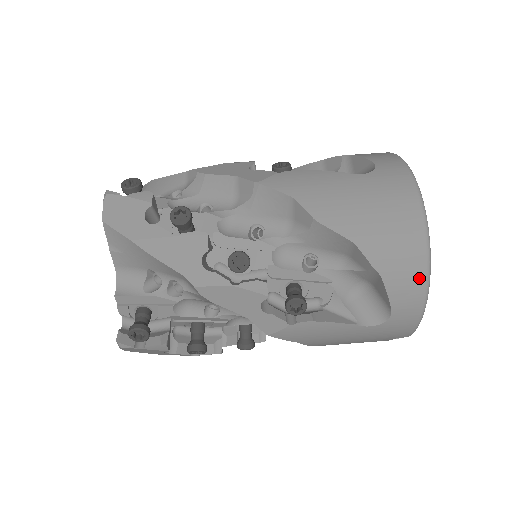
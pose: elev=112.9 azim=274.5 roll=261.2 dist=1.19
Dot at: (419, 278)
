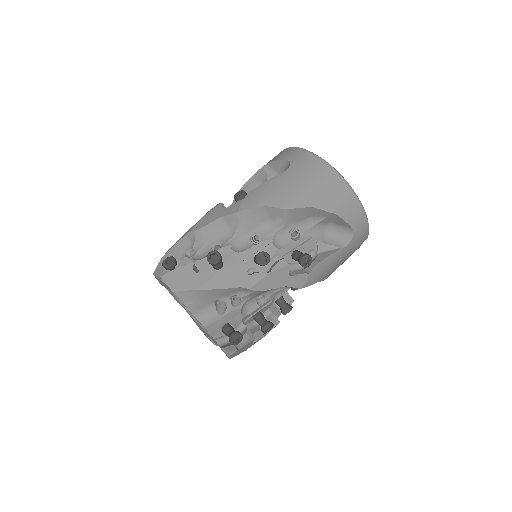
Dot at: (354, 202)
